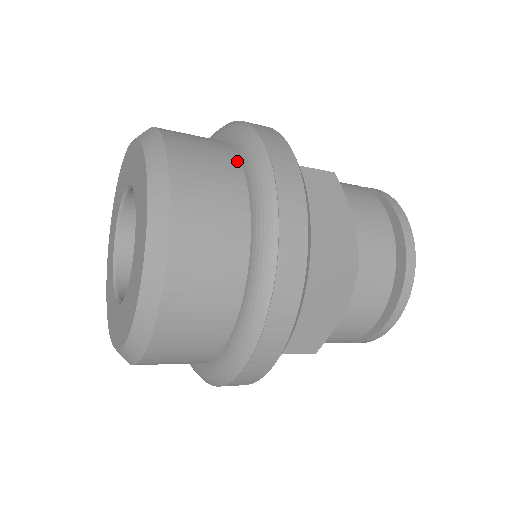
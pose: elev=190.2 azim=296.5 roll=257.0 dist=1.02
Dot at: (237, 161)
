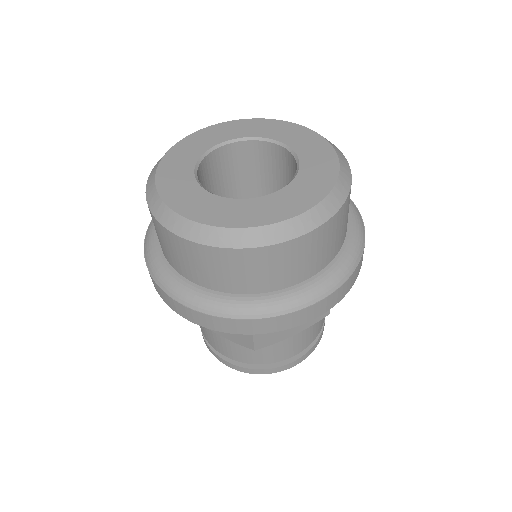
Dot at: occluded
